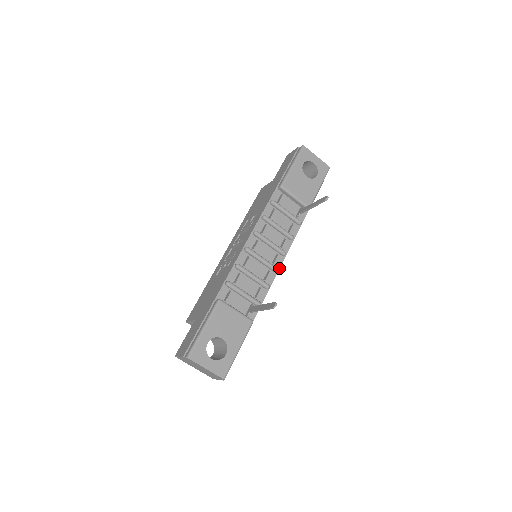
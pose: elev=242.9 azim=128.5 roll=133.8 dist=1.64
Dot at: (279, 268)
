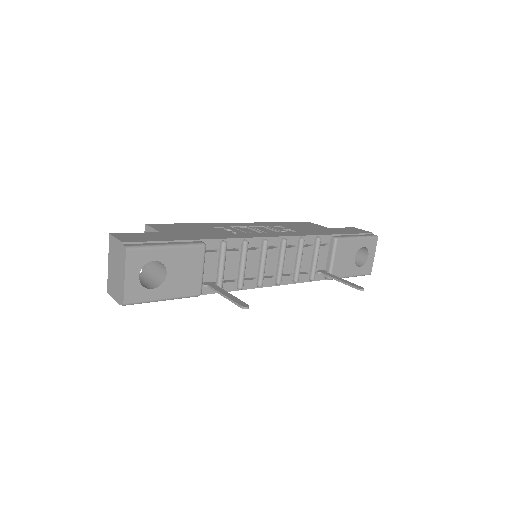
Dot at: (262, 287)
